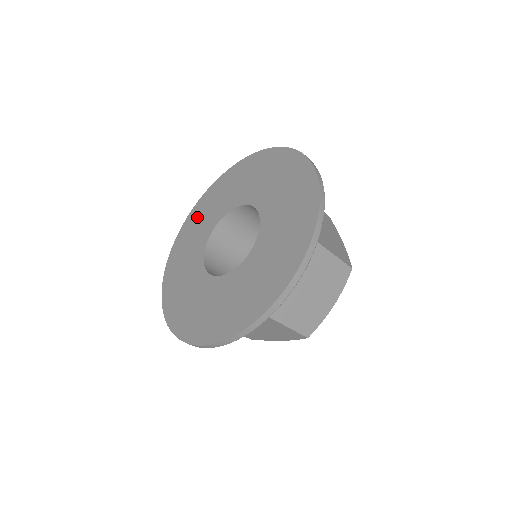
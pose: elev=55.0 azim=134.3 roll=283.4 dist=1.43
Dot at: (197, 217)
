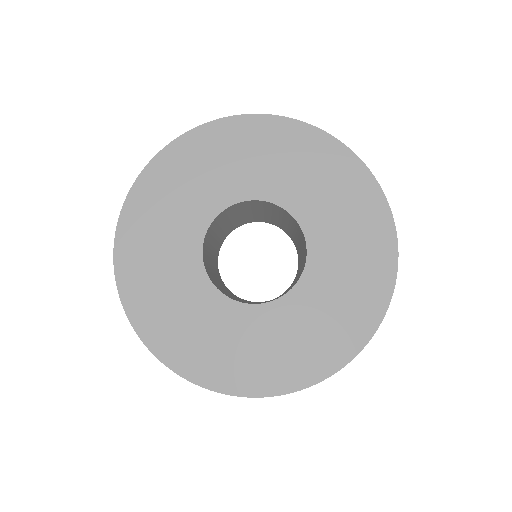
Dot at: (200, 156)
